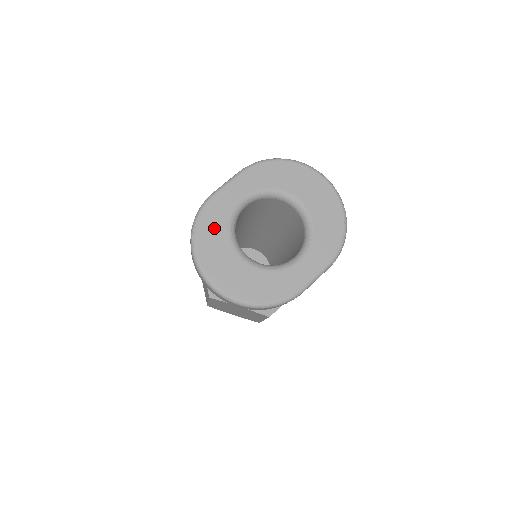
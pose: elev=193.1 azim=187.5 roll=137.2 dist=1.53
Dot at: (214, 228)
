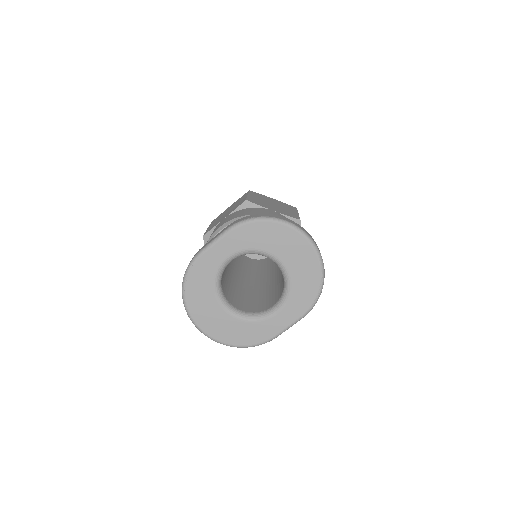
Dot at: (201, 284)
